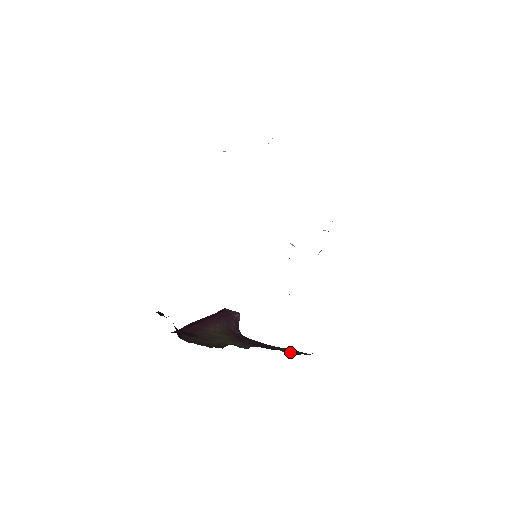
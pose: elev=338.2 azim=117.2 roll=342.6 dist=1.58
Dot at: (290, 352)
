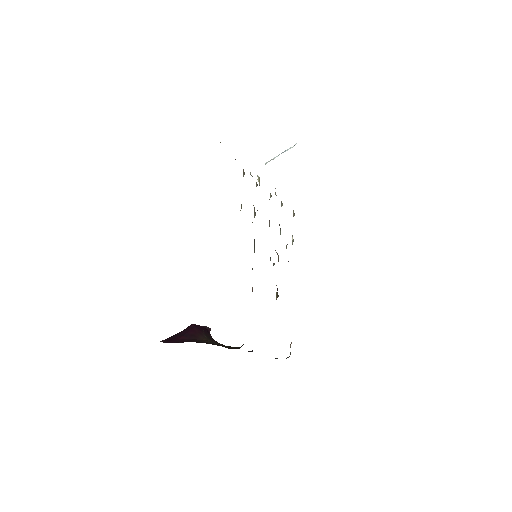
Dot at: occluded
